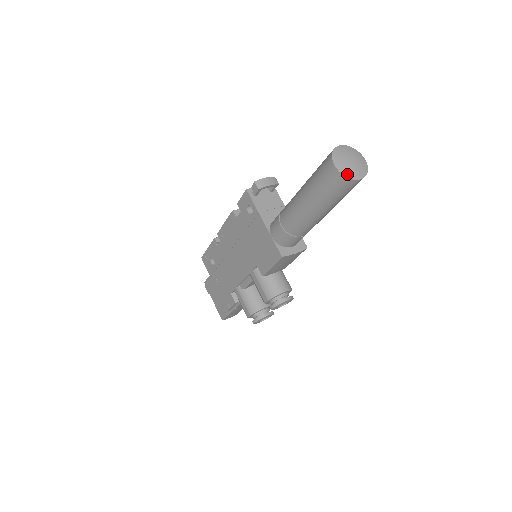
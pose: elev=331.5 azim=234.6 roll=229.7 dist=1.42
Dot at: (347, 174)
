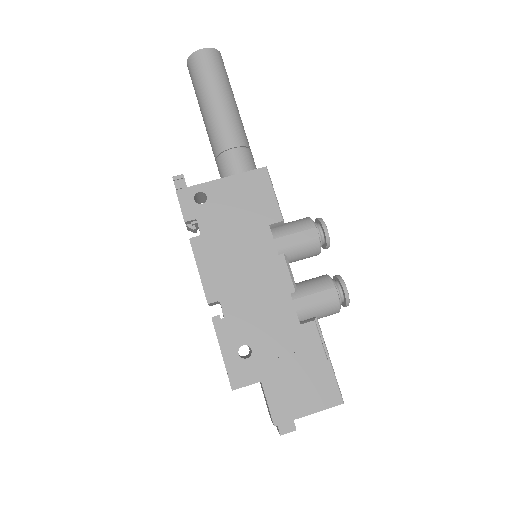
Dot at: (213, 50)
